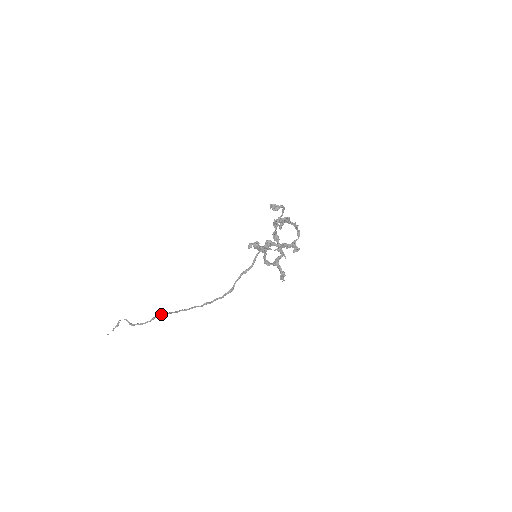
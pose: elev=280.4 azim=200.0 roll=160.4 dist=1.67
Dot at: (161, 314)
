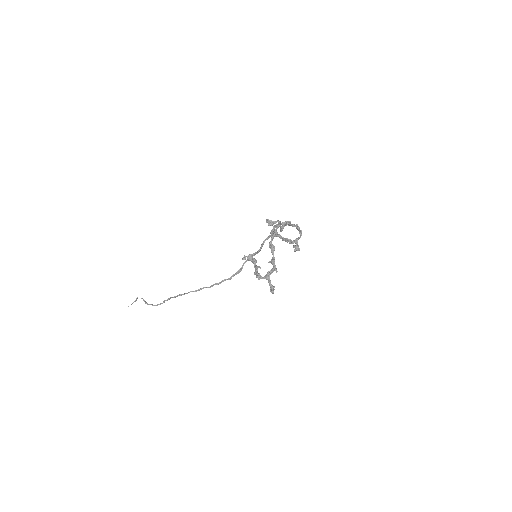
Dot at: (171, 297)
